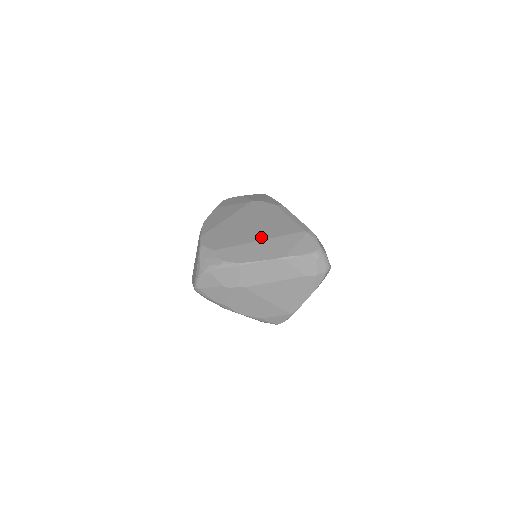
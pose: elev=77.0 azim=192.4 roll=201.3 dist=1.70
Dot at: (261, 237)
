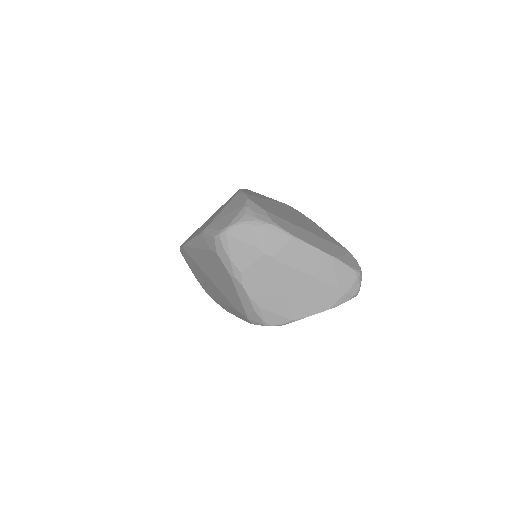
Dot at: (309, 230)
